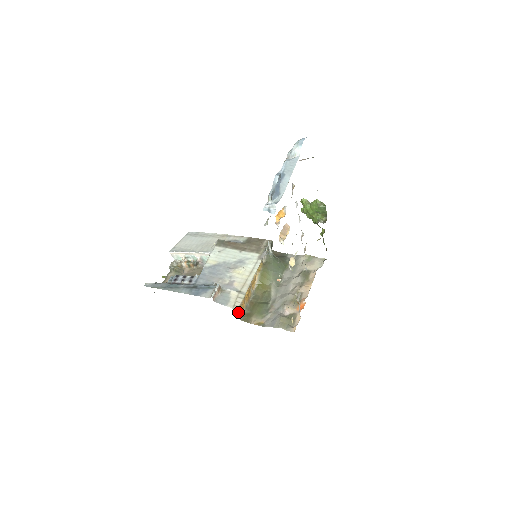
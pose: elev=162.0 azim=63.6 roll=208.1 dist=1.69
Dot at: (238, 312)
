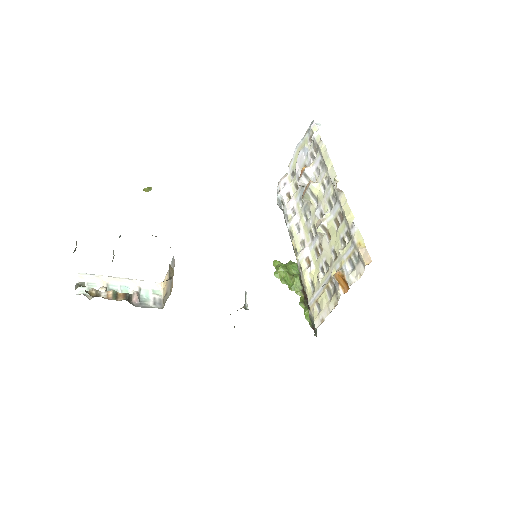
Dot at: occluded
